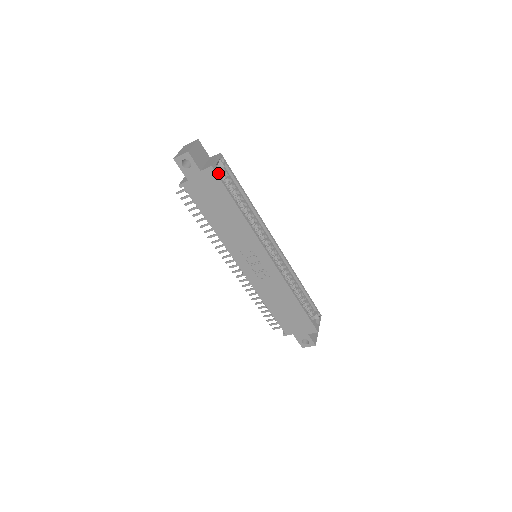
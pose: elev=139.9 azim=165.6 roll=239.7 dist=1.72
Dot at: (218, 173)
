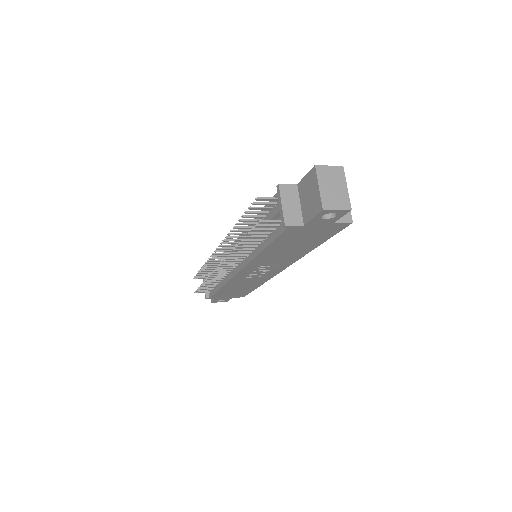
Dot at: occluded
